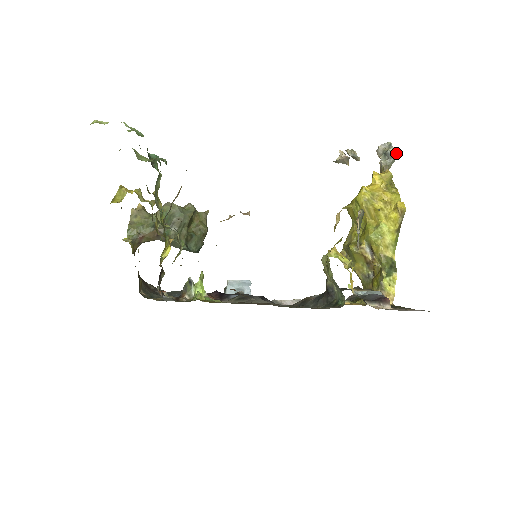
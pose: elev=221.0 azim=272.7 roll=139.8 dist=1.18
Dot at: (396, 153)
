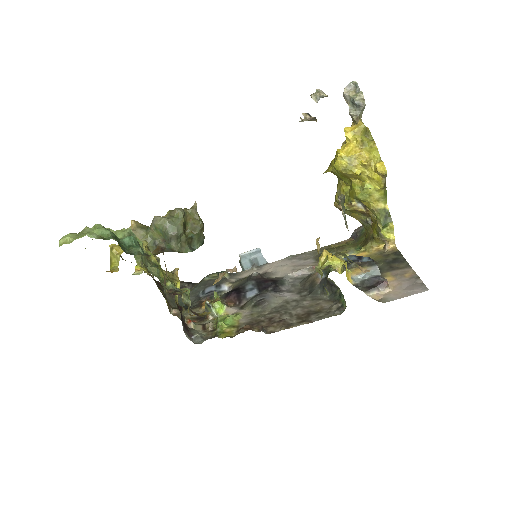
Dot at: (364, 100)
